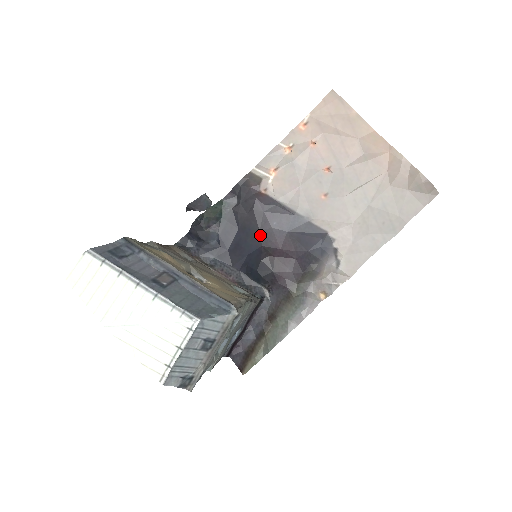
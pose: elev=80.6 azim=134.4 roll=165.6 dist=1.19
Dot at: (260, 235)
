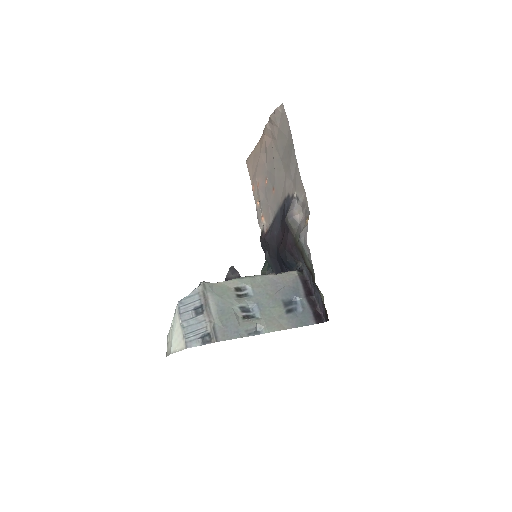
Dot at: (277, 247)
